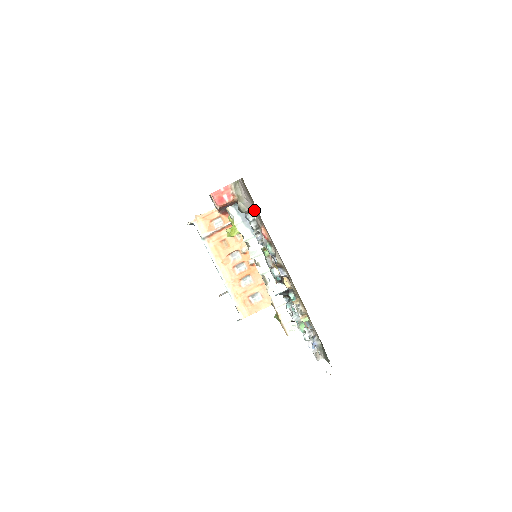
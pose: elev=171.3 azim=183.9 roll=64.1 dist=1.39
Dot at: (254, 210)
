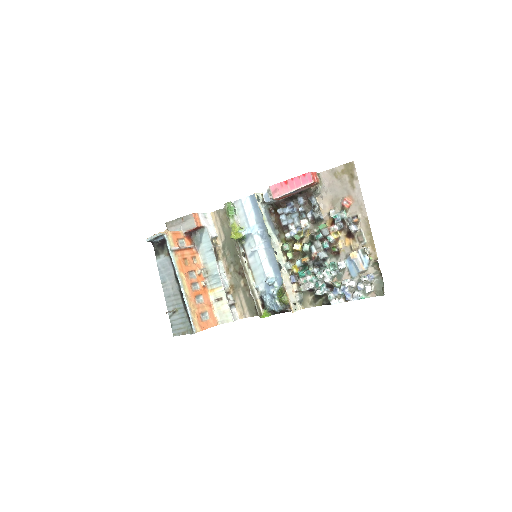
Dot at: (327, 193)
